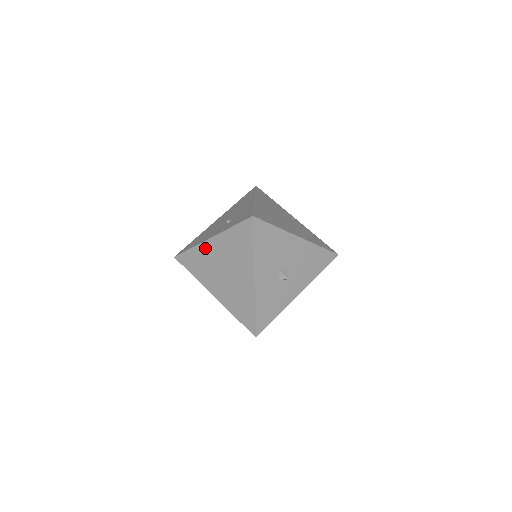
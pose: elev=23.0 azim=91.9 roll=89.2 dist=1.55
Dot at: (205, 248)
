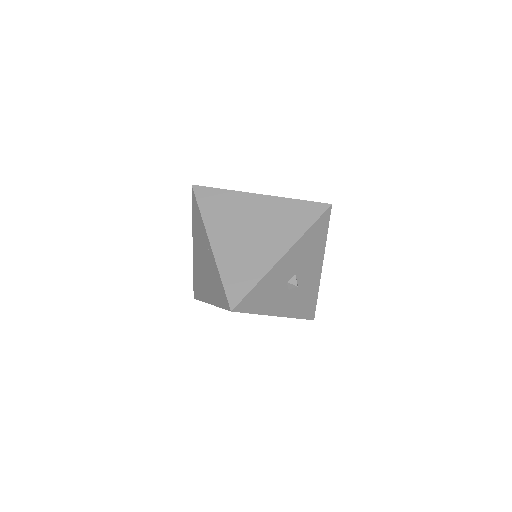
Dot at: (245, 198)
